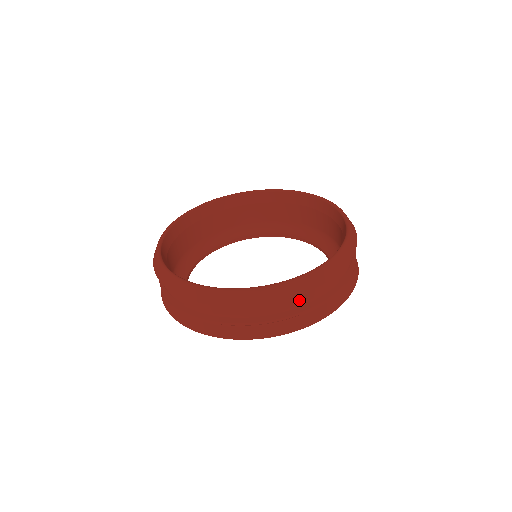
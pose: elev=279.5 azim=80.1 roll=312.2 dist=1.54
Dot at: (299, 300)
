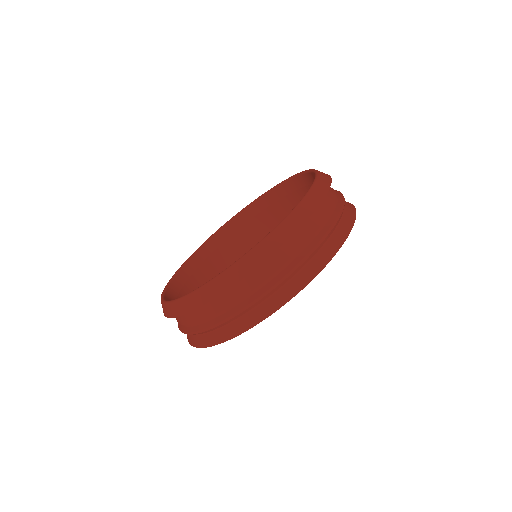
Dot at: (315, 225)
